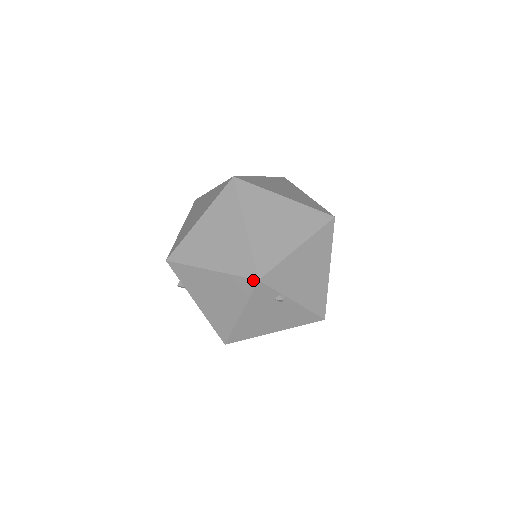
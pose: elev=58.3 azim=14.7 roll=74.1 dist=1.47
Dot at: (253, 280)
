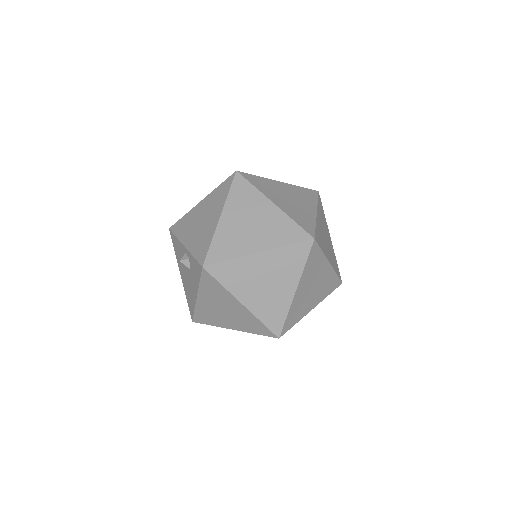
Dot at: (274, 335)
